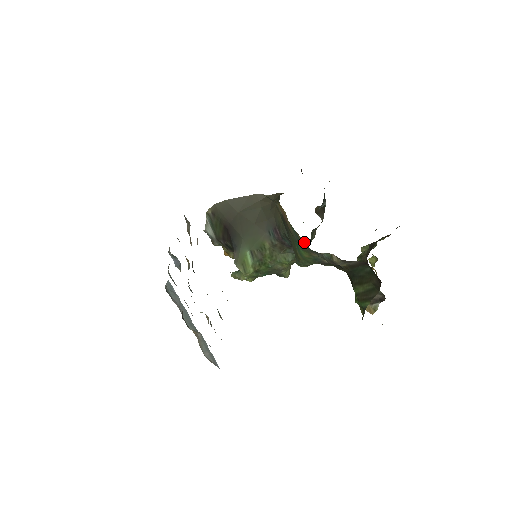
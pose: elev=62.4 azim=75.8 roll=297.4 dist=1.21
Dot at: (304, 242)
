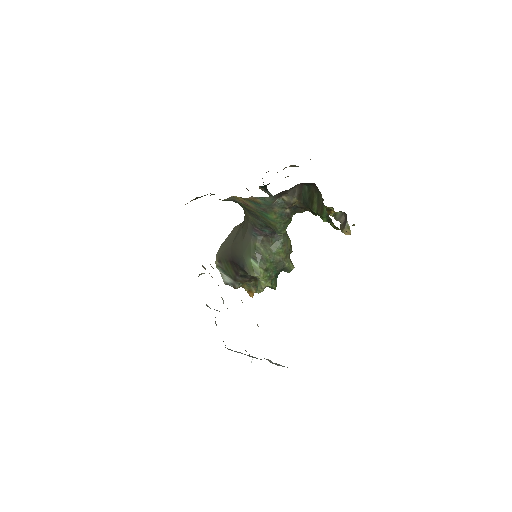
Dot at: (259, 200)
